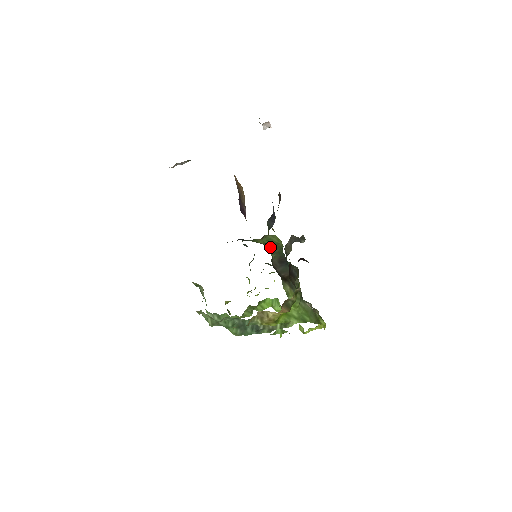
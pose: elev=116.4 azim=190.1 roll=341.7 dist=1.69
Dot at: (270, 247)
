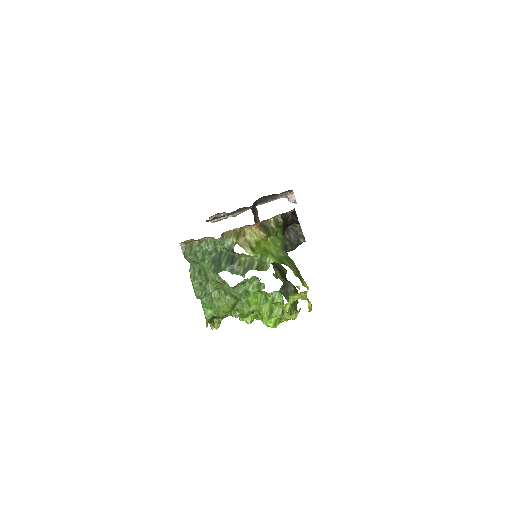
Dot at: occluded
